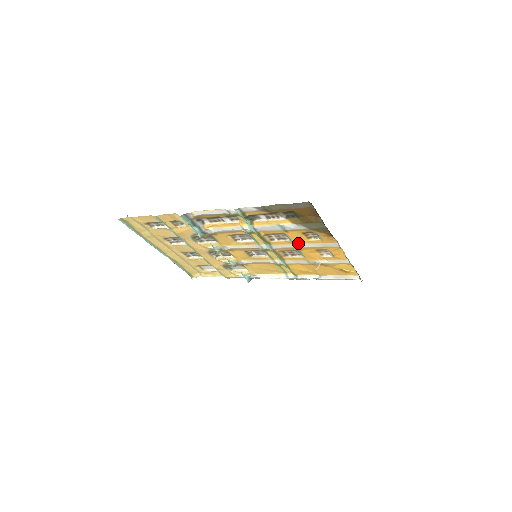
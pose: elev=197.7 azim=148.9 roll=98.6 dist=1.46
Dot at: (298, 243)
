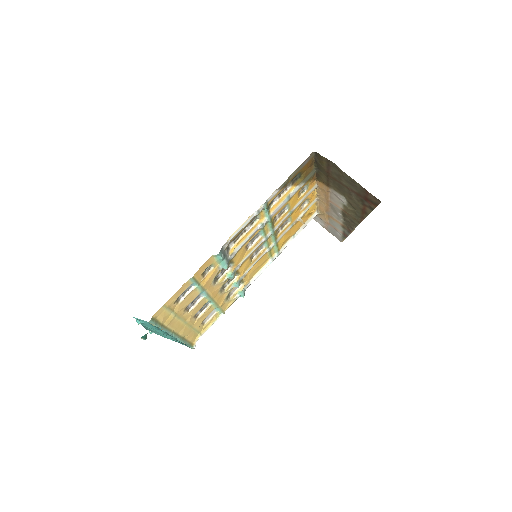
Dot at: (292, 208)
